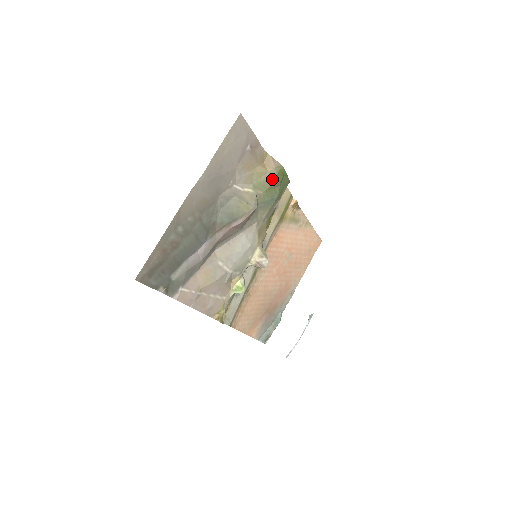
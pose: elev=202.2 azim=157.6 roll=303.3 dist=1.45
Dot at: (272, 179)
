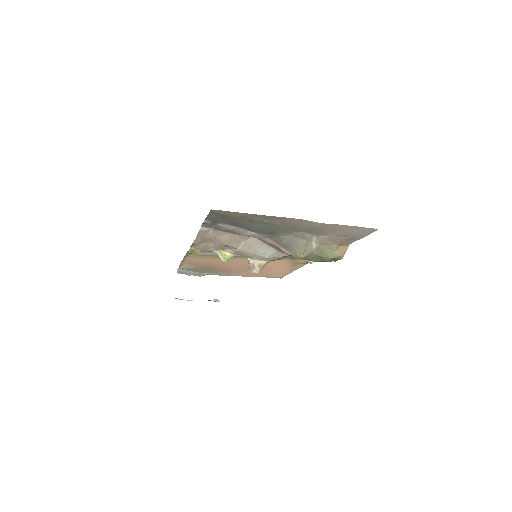
Dot at: (329, 256)
